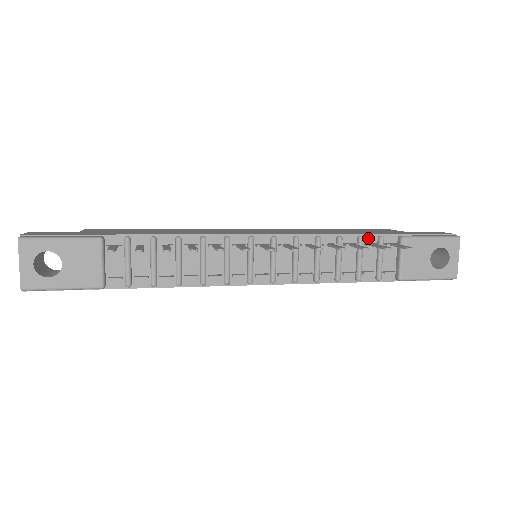
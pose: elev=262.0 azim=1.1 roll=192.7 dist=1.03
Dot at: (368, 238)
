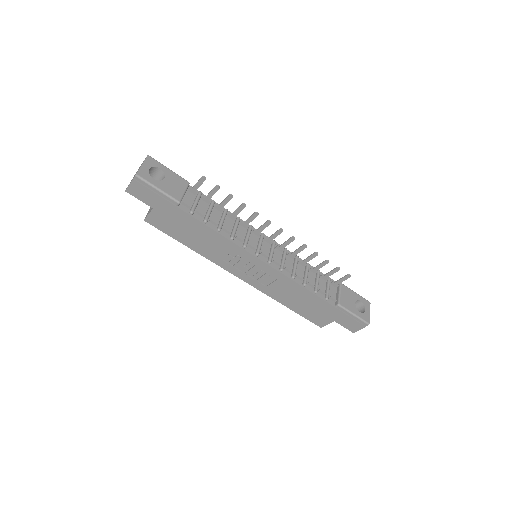
Dot at: occluded
